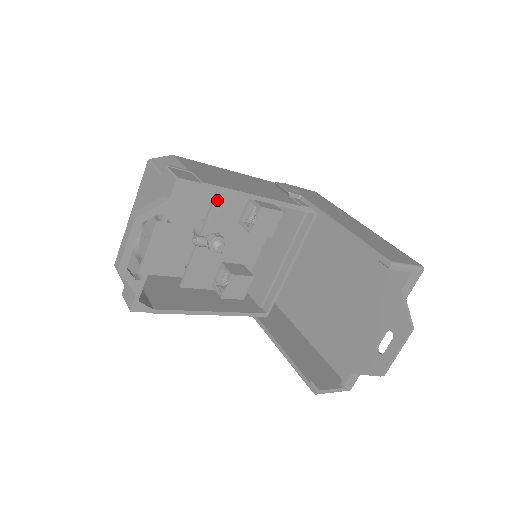
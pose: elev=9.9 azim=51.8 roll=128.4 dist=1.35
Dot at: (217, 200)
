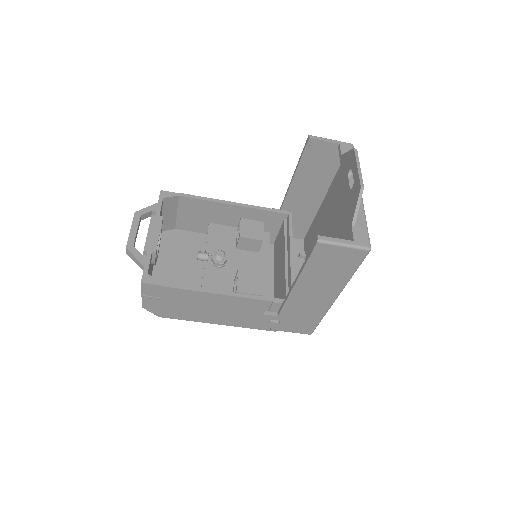
Dot at: (210, 233)
